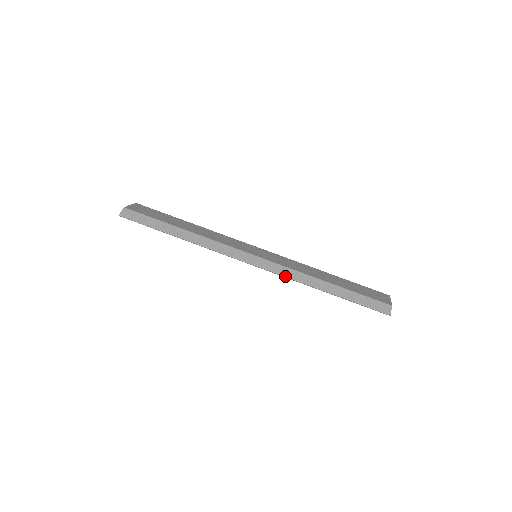
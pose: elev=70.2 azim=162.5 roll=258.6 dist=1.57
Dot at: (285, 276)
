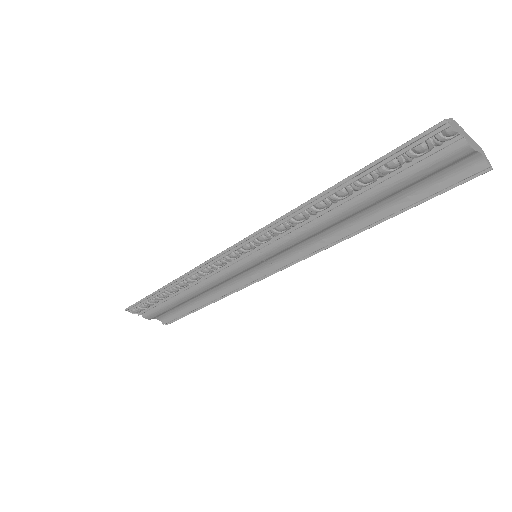
Dot at: (269, 224)
